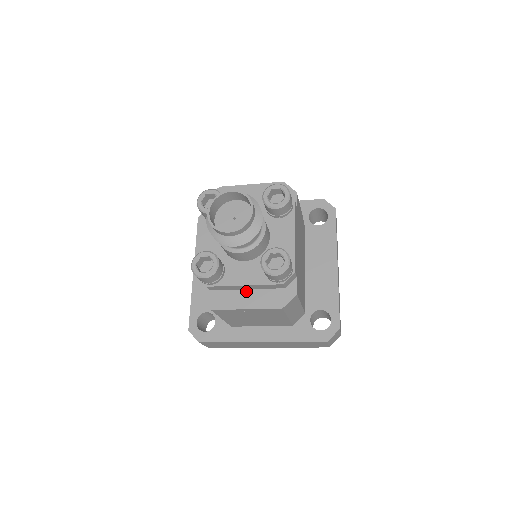
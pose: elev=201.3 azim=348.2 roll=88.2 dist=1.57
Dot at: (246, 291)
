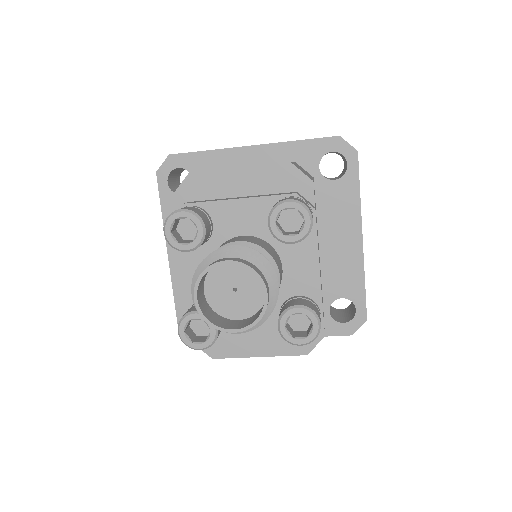
Dot at: occluded
